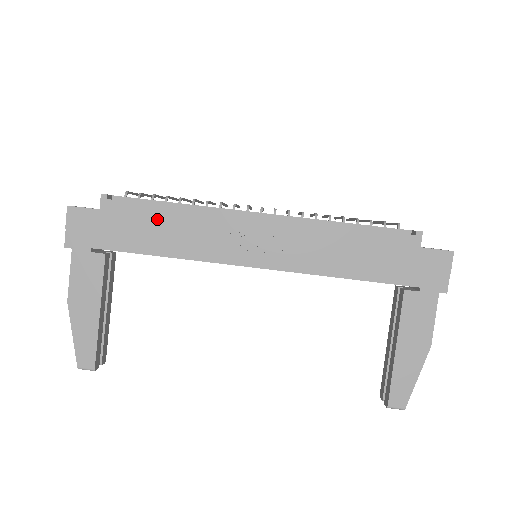
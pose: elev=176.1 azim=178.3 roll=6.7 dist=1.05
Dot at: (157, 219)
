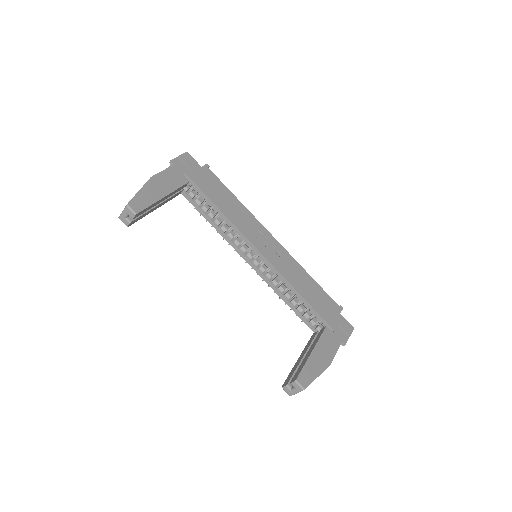
Dot at: (226, 195)
